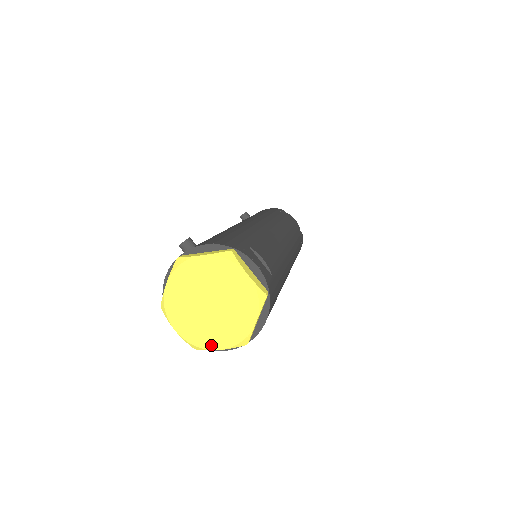
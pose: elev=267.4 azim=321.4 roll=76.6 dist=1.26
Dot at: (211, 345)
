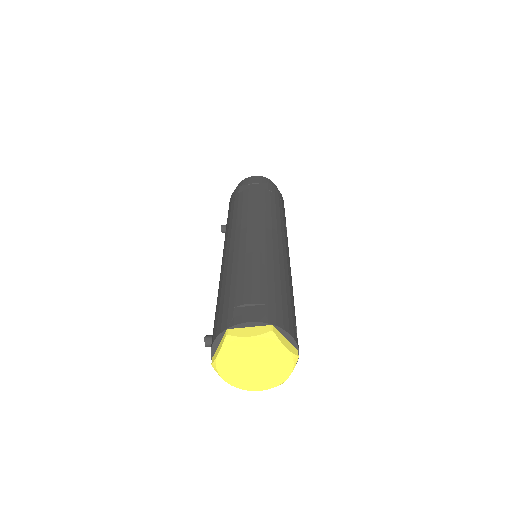
Dot at: (283, 378)
